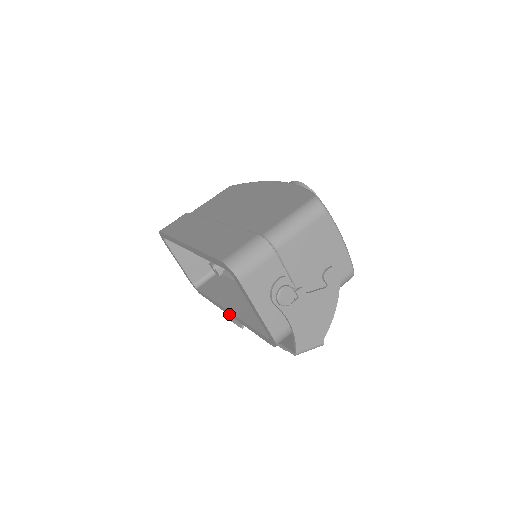
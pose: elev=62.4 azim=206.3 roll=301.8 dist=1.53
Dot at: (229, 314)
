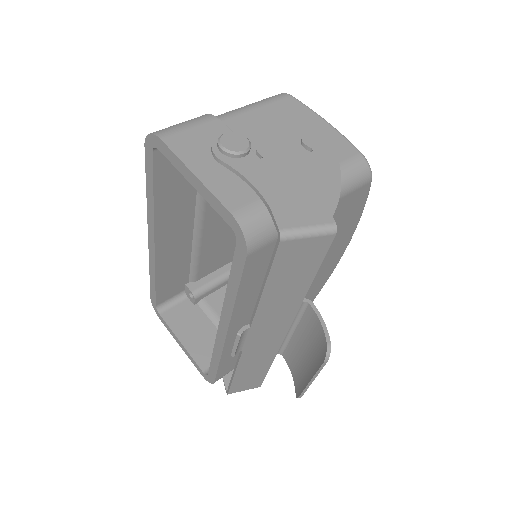
Dot at: (224, 332)
